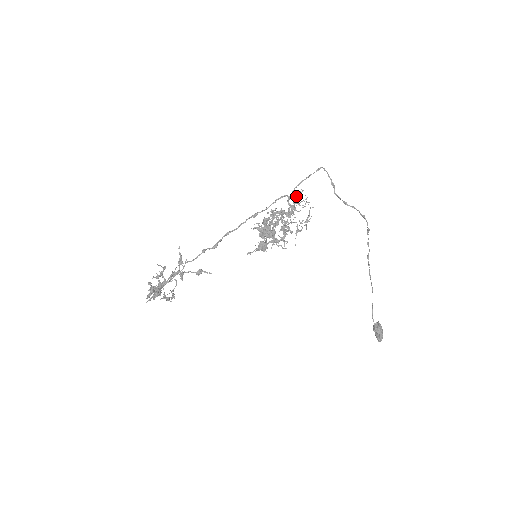
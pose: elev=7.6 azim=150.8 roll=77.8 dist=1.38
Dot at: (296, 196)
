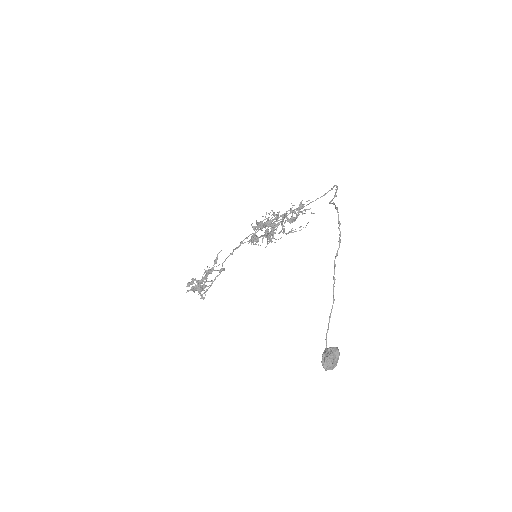
Dot at: (300, 204)
